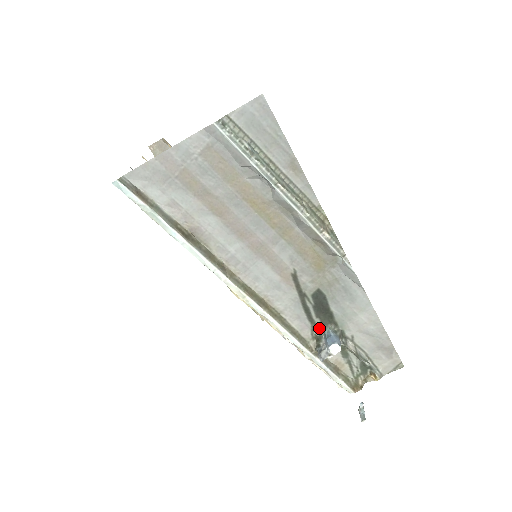
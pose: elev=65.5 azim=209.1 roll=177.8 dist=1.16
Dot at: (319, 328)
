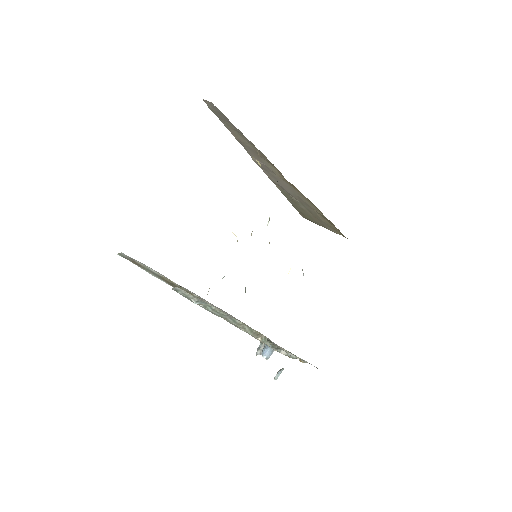
Dot at: occluded
